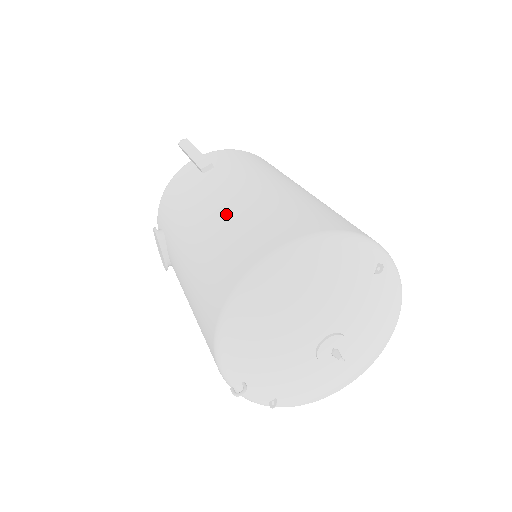
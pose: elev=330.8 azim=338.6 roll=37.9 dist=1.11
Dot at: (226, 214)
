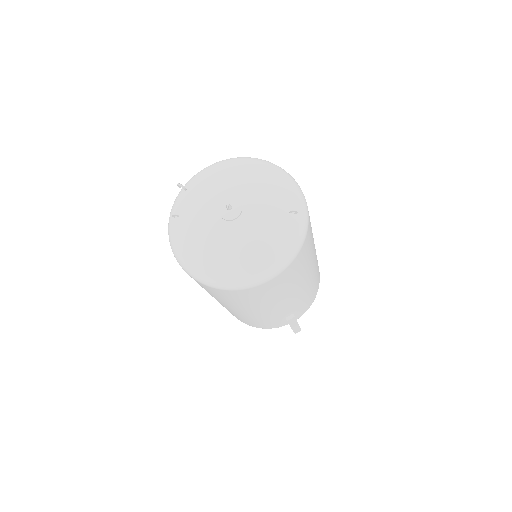
Dot at: occluded
